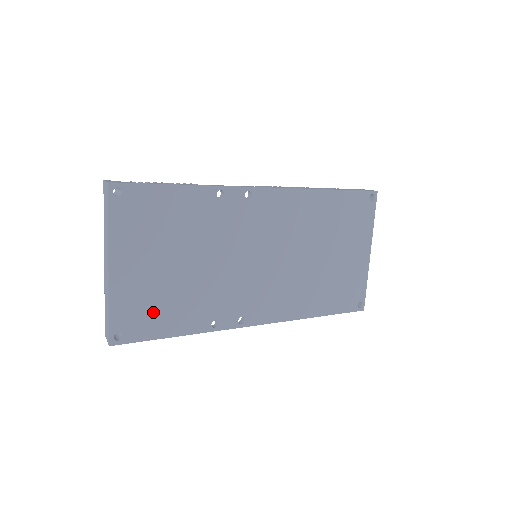
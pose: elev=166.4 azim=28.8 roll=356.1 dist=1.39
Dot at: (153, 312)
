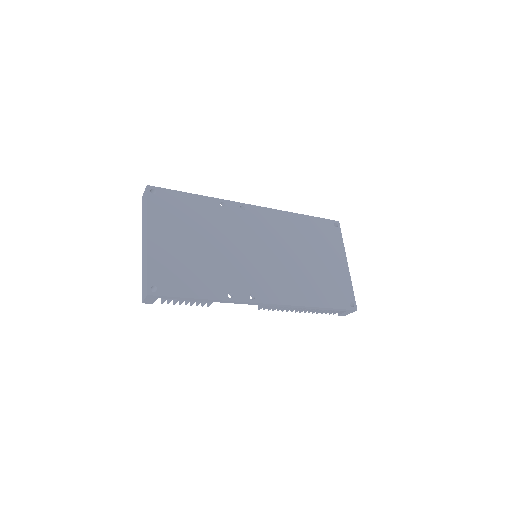
Dot at: (180, 275)
